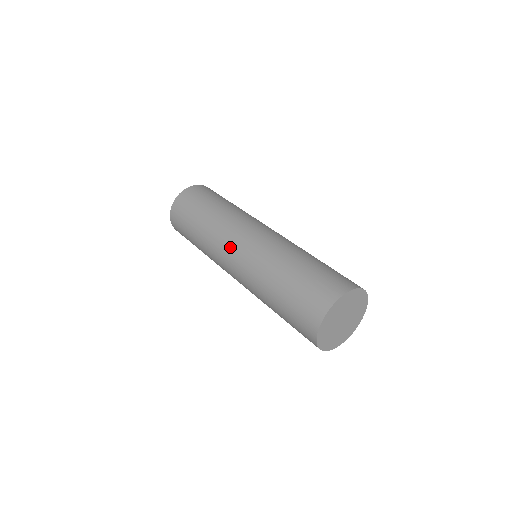
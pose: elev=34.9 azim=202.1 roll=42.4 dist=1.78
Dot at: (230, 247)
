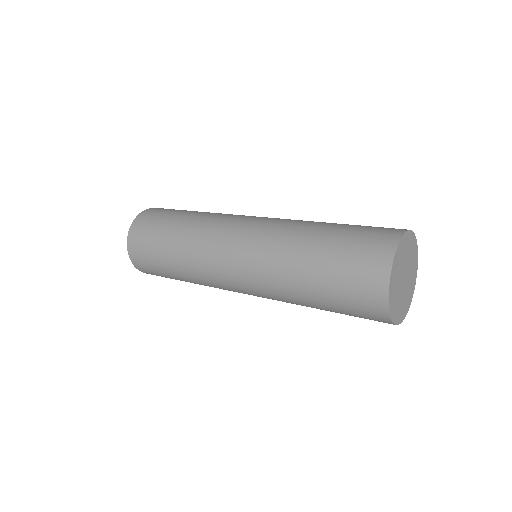
Dot at: (239, 220)
